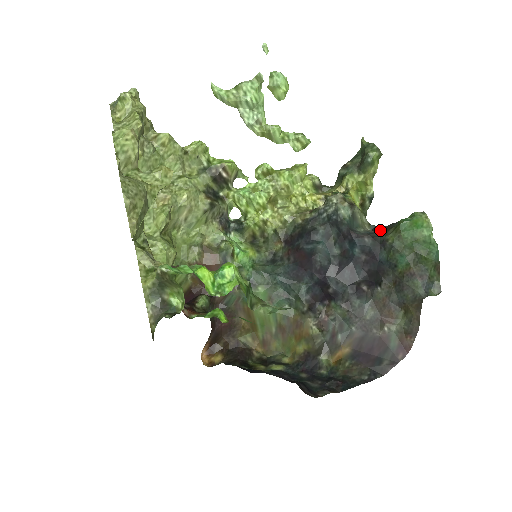
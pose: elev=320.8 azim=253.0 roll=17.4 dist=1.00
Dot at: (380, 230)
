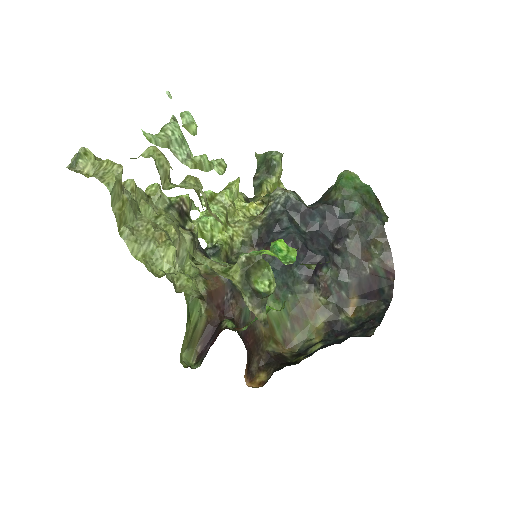
Dot at: (319, 202)
